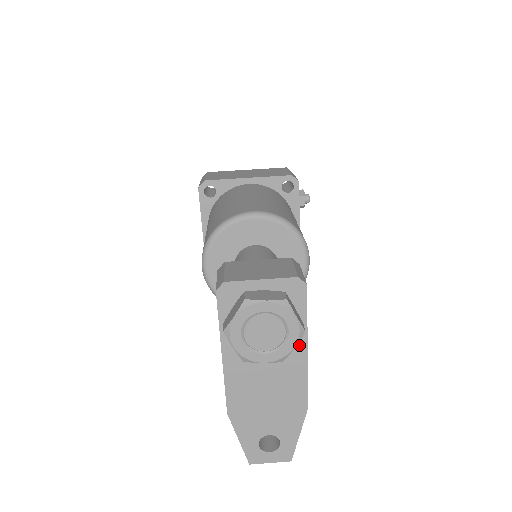
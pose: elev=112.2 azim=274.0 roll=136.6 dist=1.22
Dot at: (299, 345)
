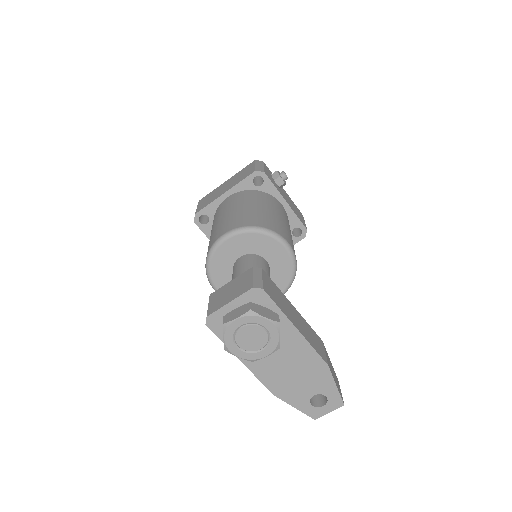
Dot at: (289, 329)
